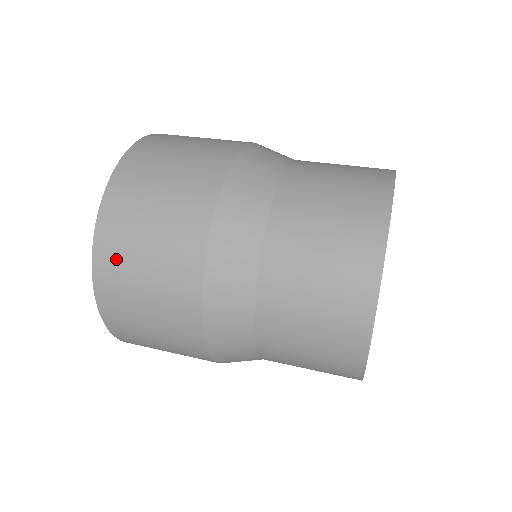
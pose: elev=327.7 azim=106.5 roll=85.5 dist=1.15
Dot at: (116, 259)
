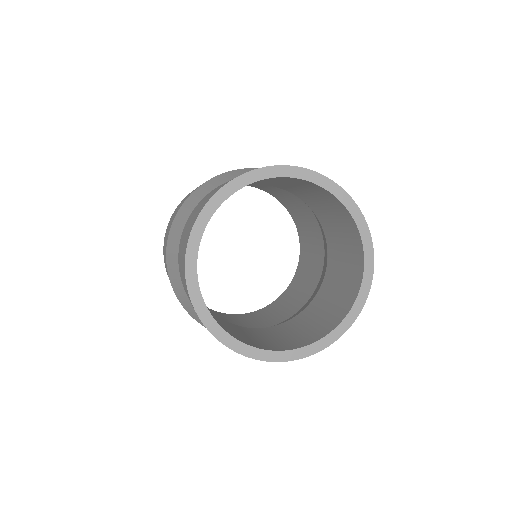
Dot at: (180, 203)
